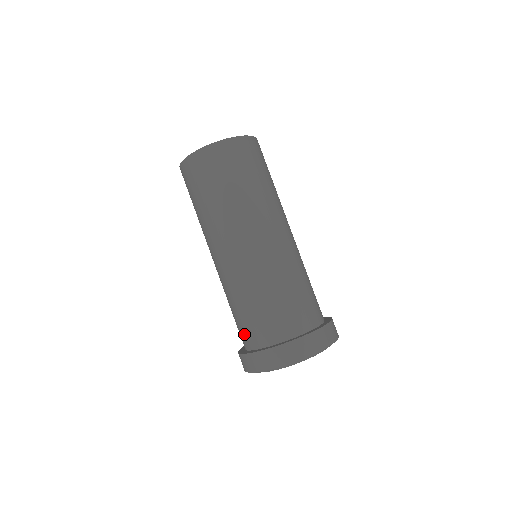
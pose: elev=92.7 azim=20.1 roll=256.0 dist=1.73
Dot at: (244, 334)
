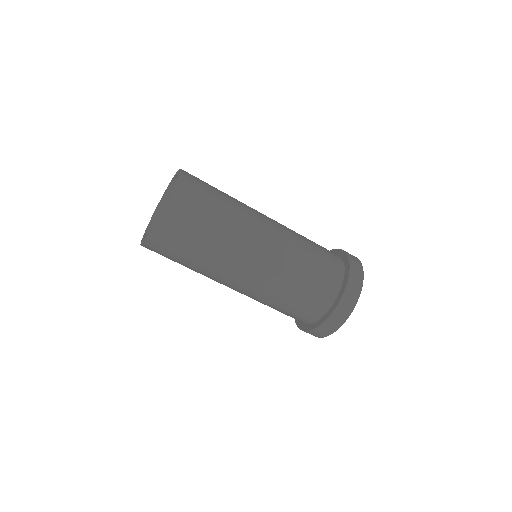
Dot at: occluded
